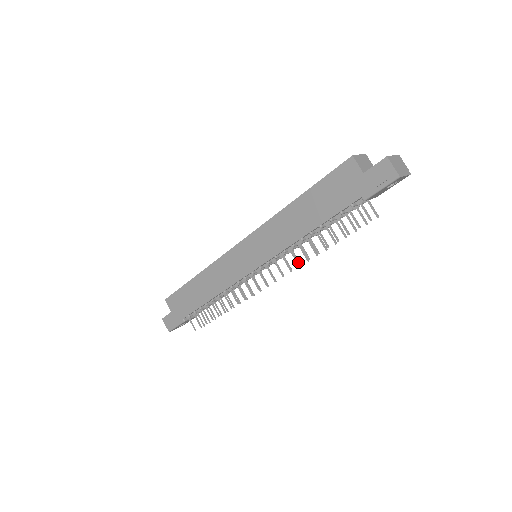
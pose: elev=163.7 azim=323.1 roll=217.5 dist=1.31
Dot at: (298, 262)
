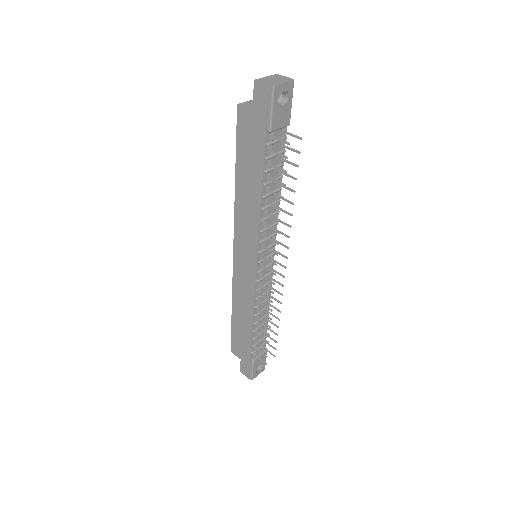
Dot at: (276, 232)
